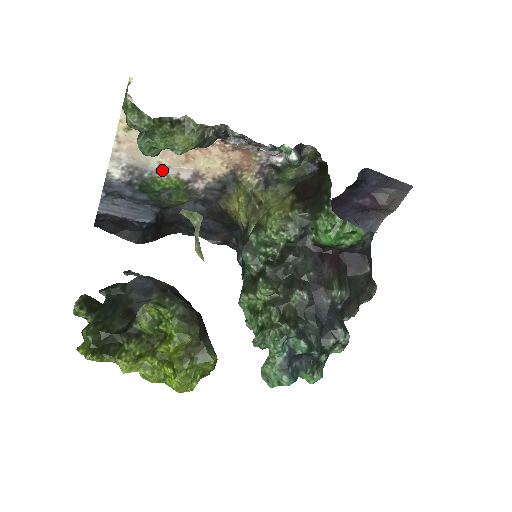
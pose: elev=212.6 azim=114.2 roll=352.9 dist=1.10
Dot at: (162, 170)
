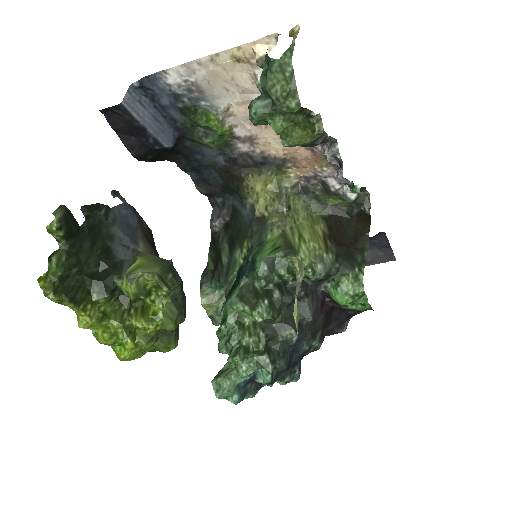
Dot at: (225, 112)
